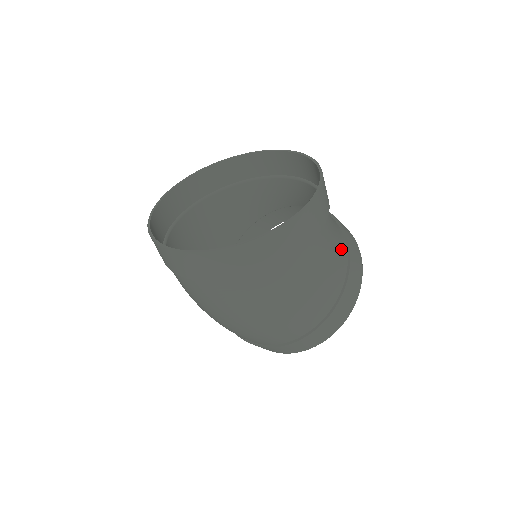
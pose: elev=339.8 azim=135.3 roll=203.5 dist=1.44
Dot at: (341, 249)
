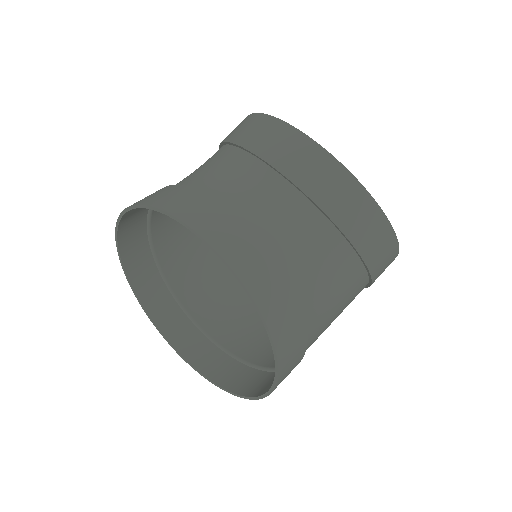
Dot at: (349, 281)
